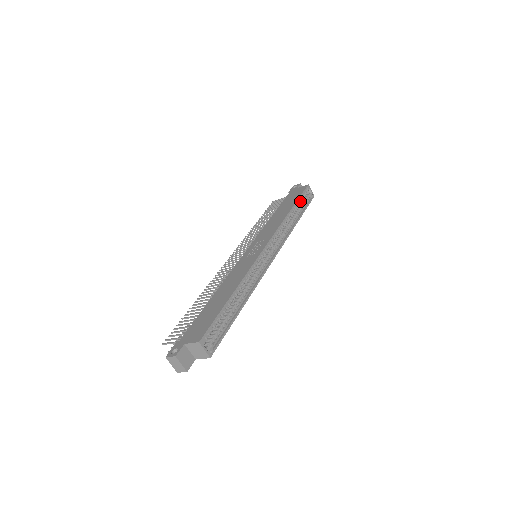
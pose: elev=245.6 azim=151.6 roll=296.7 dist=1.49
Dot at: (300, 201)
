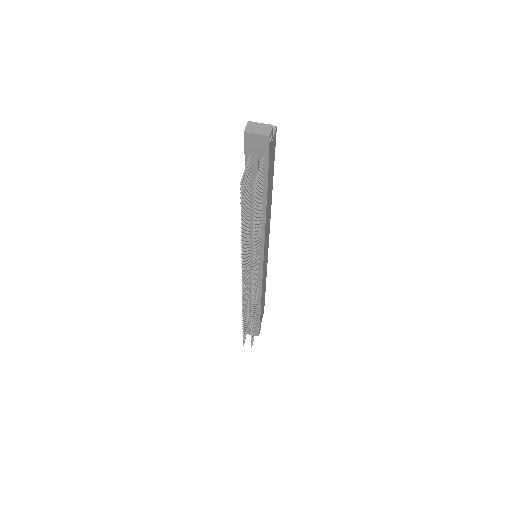
Dot at: occluded
